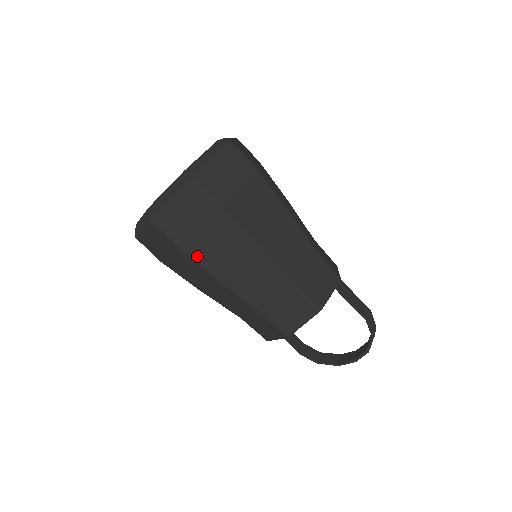
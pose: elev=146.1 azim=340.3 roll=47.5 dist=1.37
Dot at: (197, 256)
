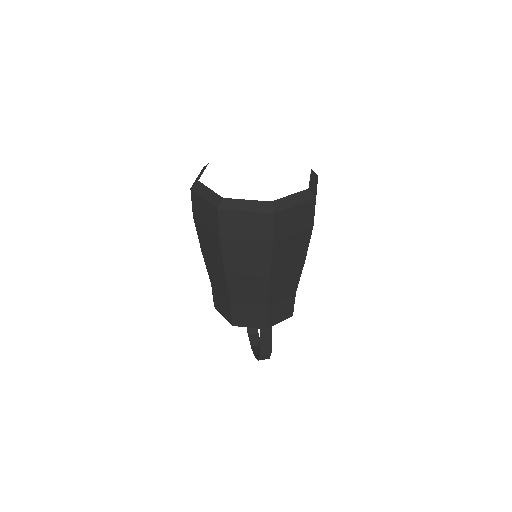
Dot at: (199, 232)
